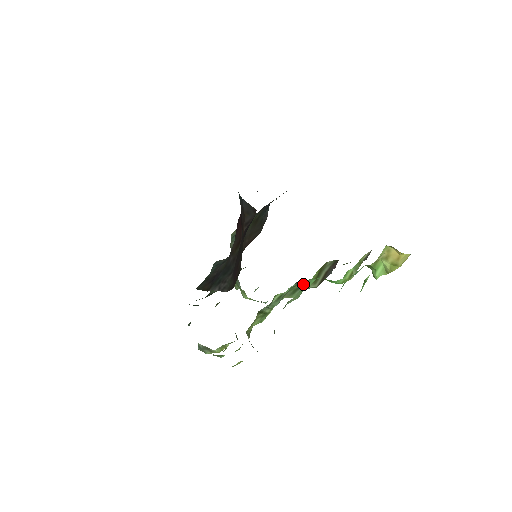
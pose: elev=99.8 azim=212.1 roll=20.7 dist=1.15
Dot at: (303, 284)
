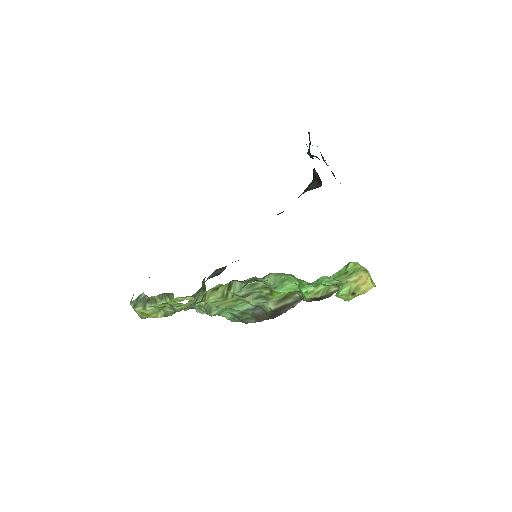
Dot at: (256, 312)
